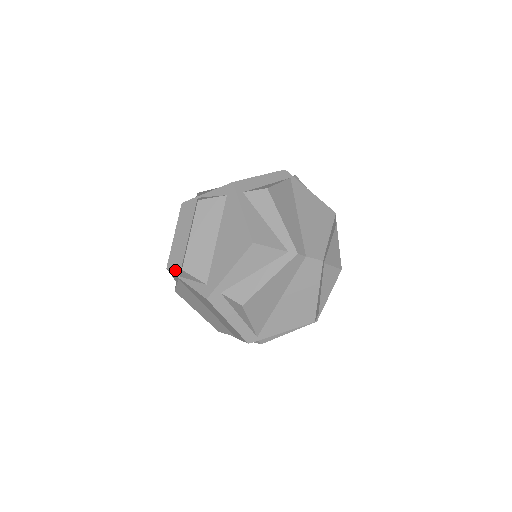
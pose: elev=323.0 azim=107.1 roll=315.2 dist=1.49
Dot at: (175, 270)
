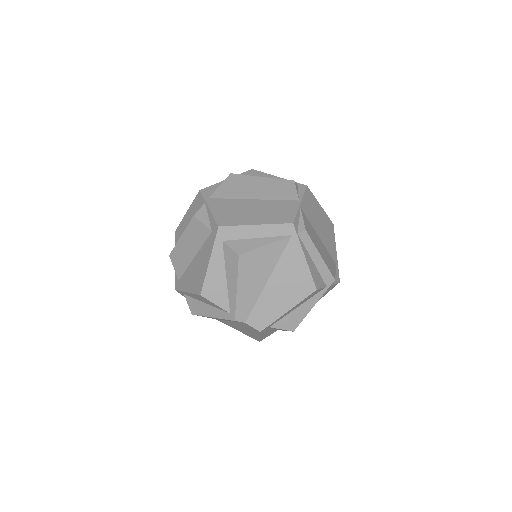
Dot at: (176, 241)
